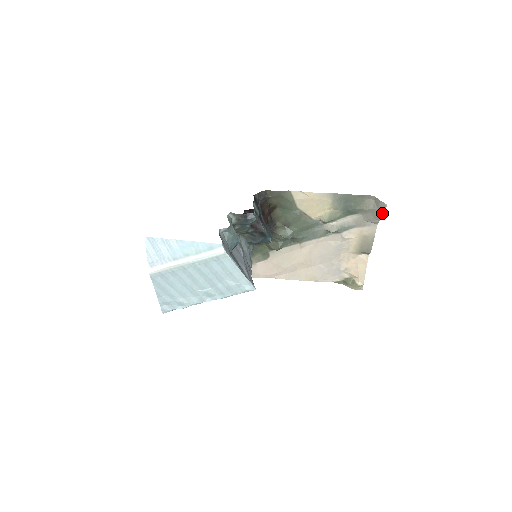
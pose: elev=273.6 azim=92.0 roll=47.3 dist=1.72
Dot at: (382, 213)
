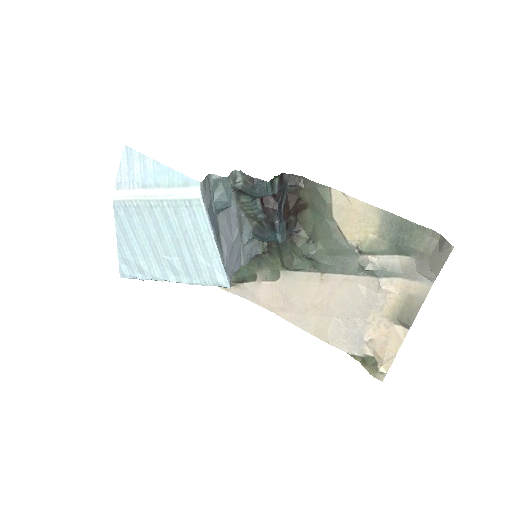
Dot at: (443, 261)
